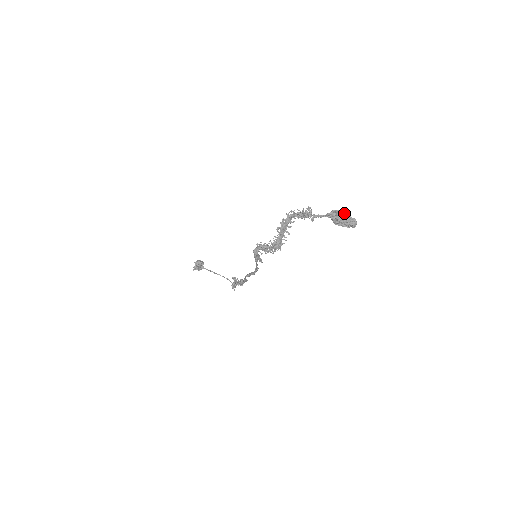
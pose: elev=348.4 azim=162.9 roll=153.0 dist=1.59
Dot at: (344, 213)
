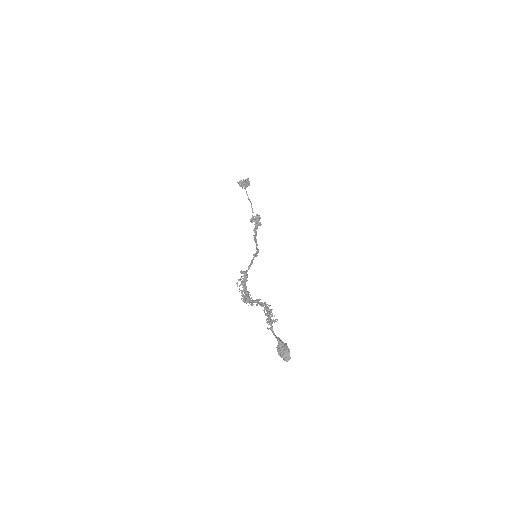
Dot at: (288, 349)
